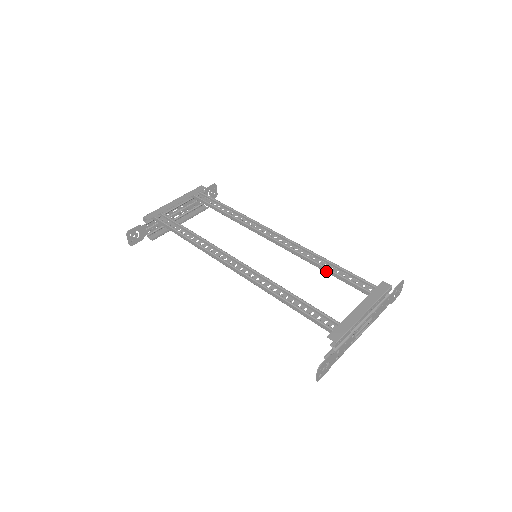
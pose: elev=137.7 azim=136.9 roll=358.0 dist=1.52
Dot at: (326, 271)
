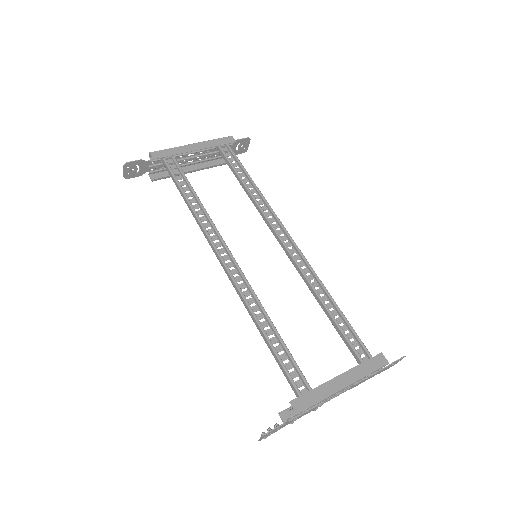
Dot at: (325, 311)
